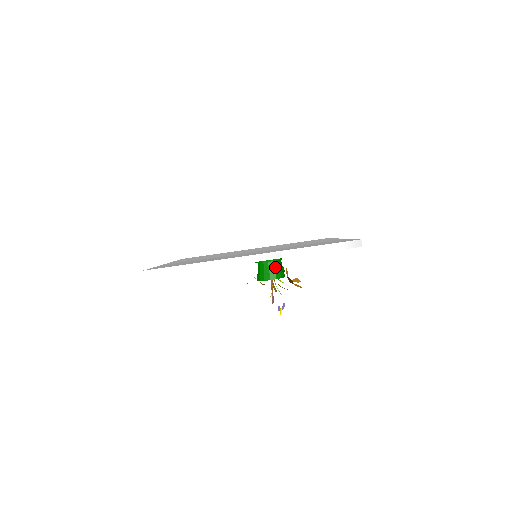
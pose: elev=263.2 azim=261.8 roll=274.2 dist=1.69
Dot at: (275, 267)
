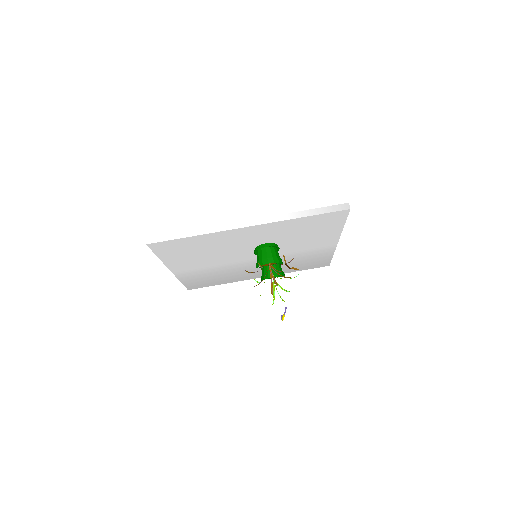
Dot at: (273, 253)
